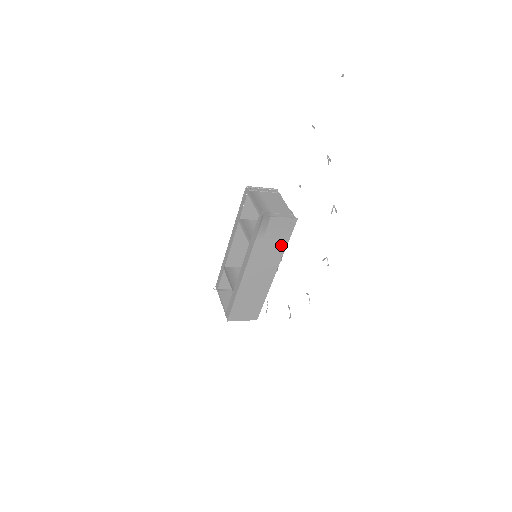
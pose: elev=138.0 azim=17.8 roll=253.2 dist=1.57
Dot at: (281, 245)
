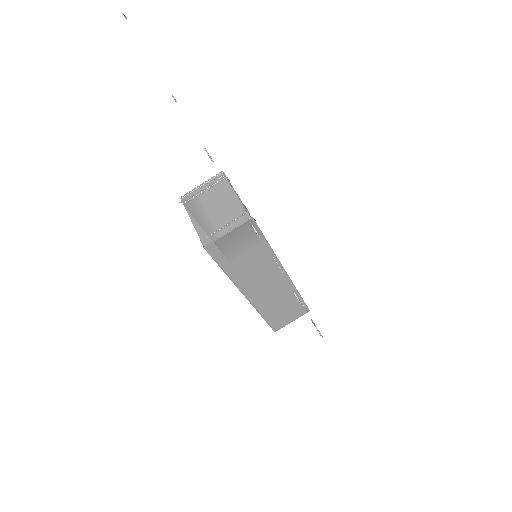
Dot at: (262, 250)
